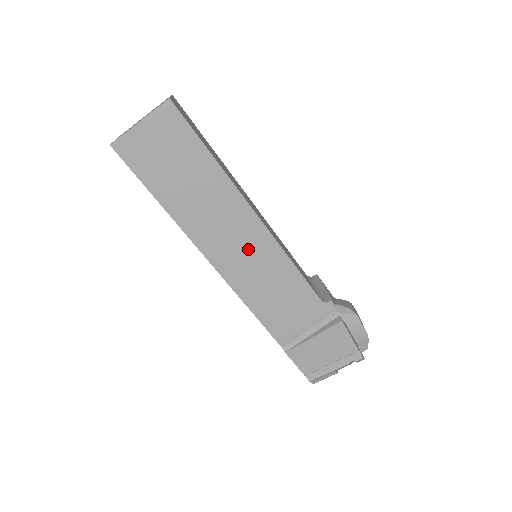
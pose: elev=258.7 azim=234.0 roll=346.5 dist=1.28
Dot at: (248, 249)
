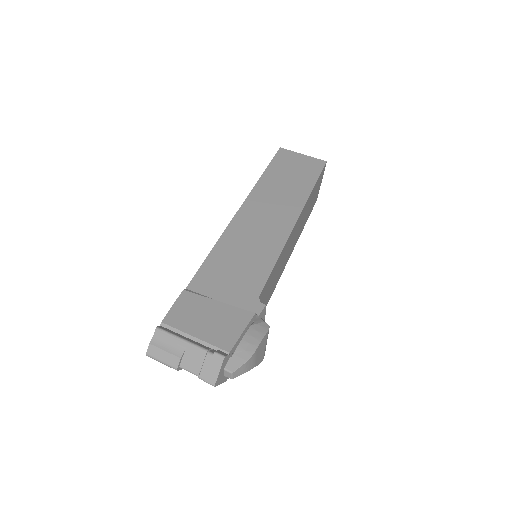
Dot at: (267, 225)
